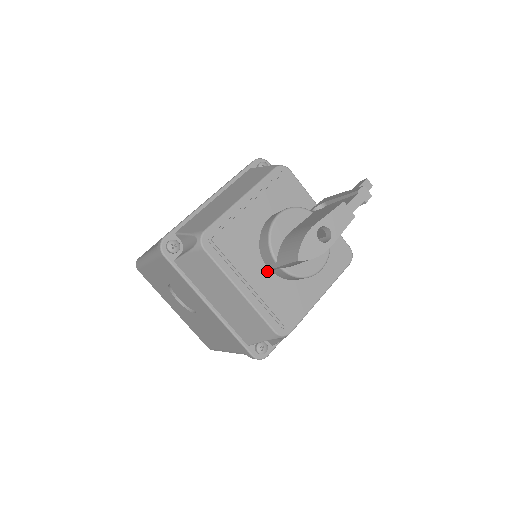
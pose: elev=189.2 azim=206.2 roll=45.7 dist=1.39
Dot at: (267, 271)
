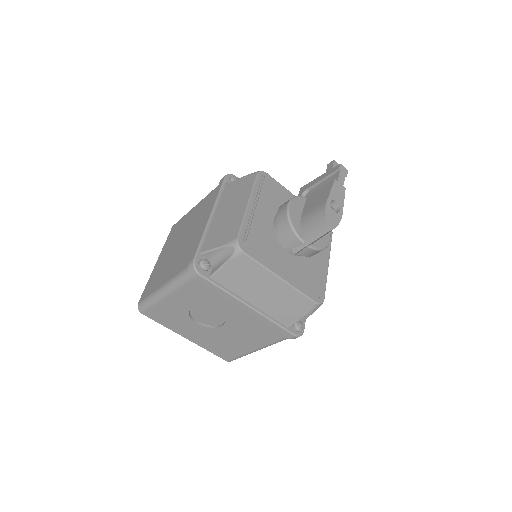
Dot at: (290, 256)
